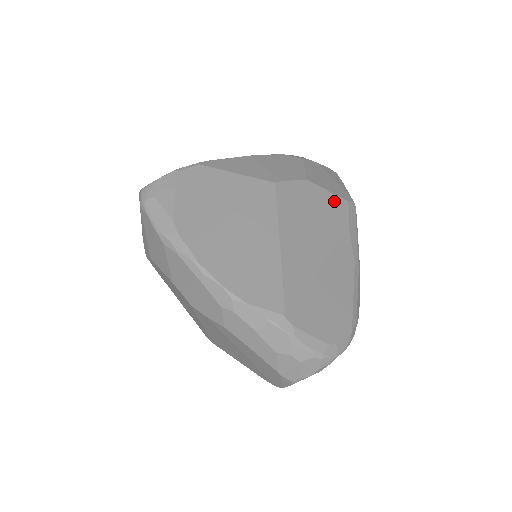
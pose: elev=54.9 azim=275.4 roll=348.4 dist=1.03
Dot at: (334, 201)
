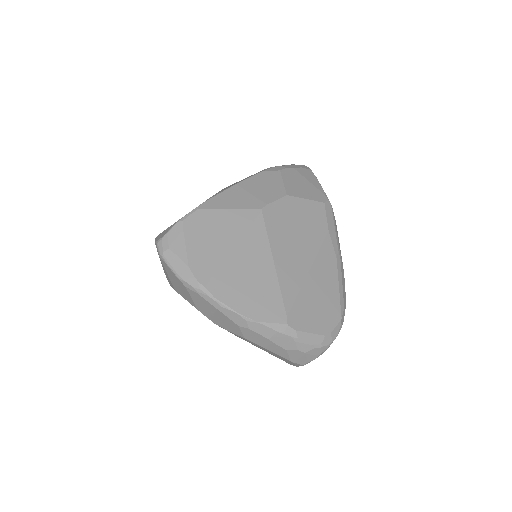
Dot at: (312, 207)
